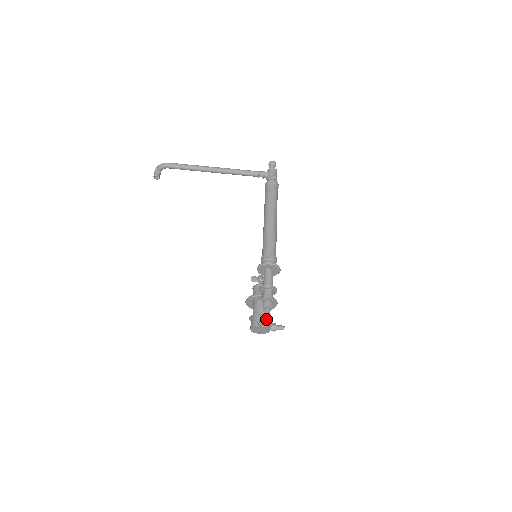
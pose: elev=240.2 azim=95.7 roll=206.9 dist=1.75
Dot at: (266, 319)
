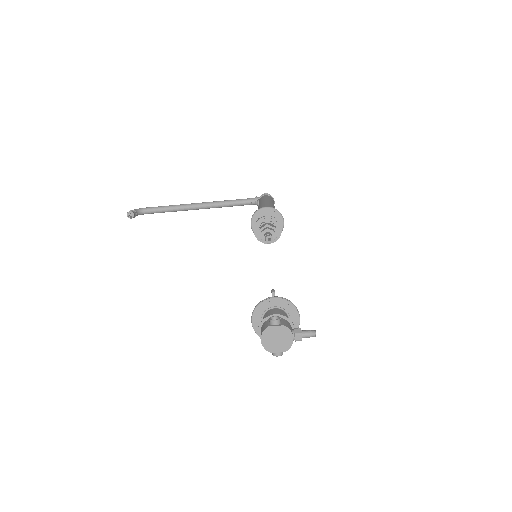
Dot at: (283, 320)
